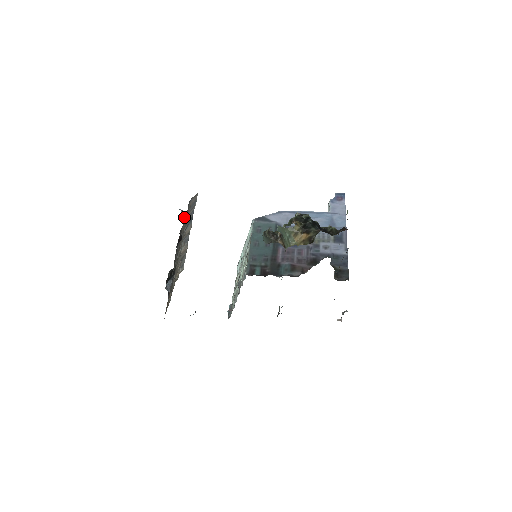
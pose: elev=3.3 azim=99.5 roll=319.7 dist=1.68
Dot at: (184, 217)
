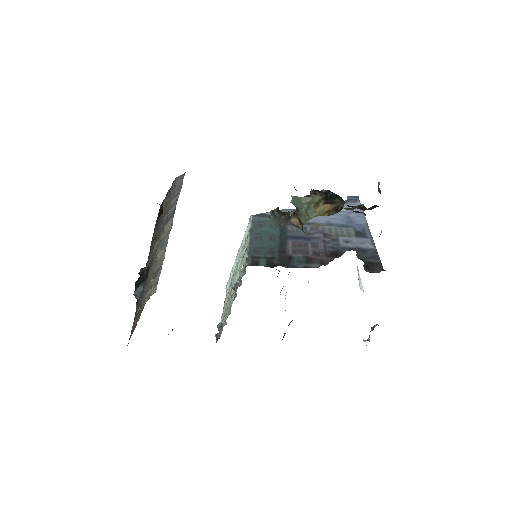
Dot at: (167, 194)
